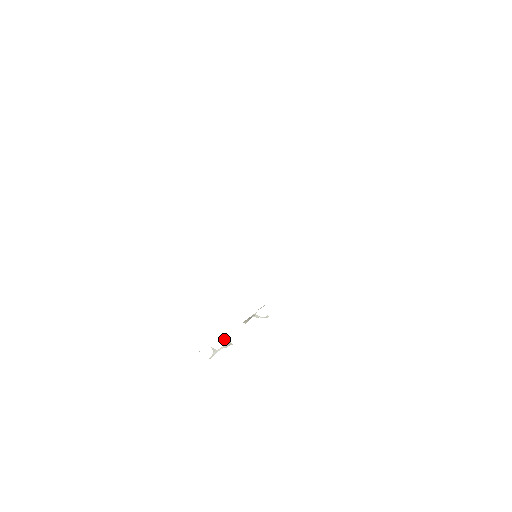
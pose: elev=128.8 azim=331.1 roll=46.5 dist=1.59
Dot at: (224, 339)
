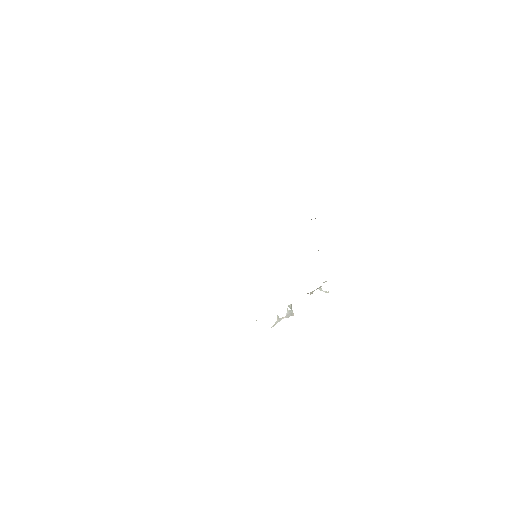
Dot at: (290, 307)
